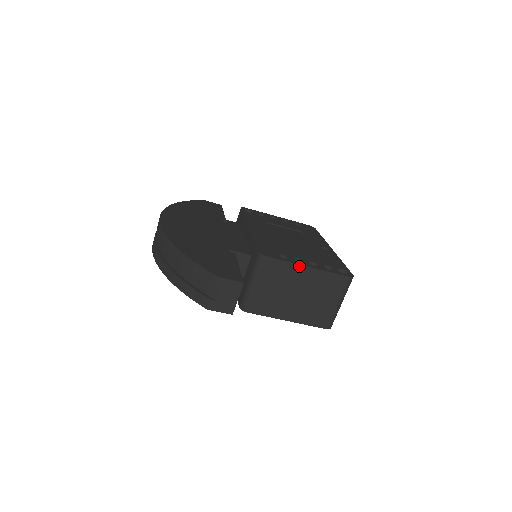
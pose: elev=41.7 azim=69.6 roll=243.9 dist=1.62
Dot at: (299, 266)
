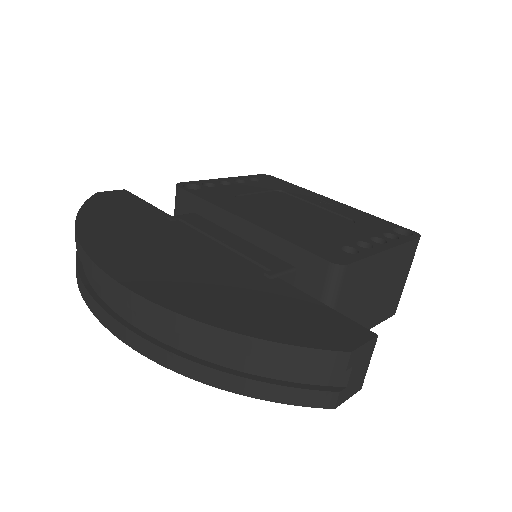
Dot at: (378, 255)
